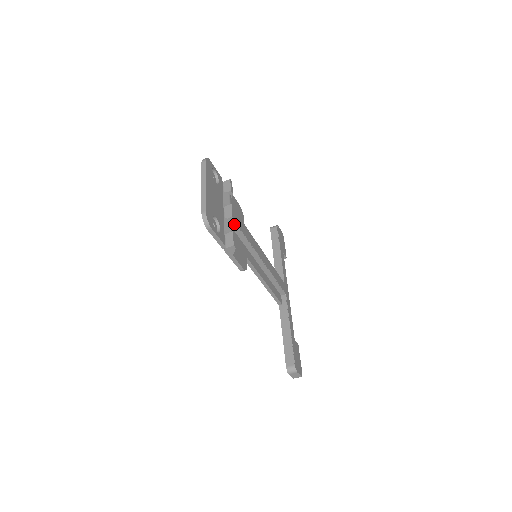
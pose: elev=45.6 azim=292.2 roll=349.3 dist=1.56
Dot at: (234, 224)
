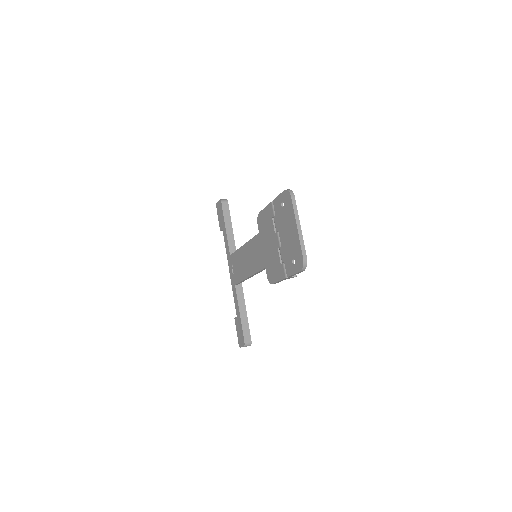
Dot at: occluded
